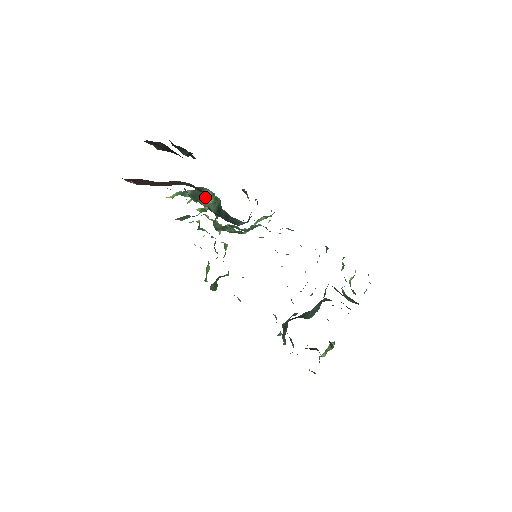
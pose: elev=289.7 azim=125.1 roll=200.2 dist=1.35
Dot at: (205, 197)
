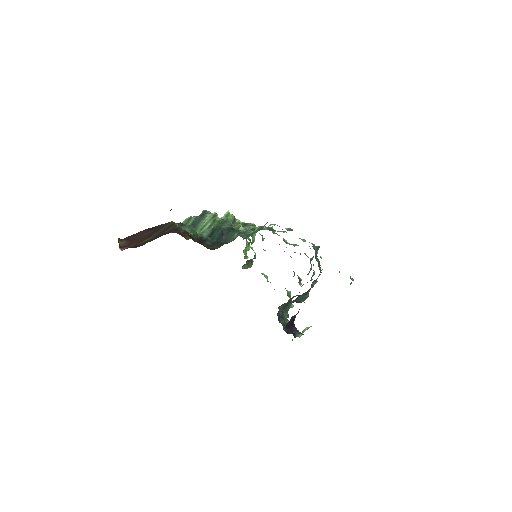
Dot at: (203, 223)
